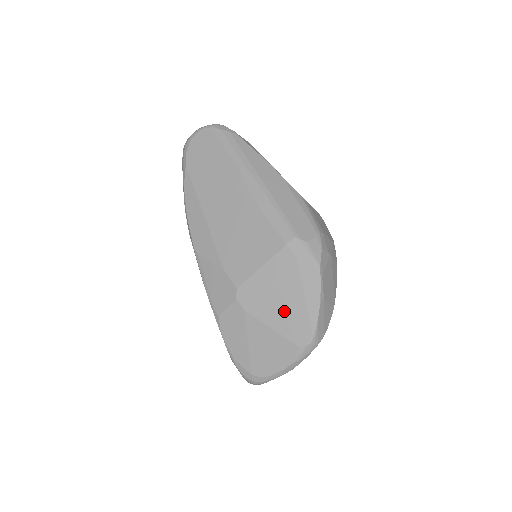
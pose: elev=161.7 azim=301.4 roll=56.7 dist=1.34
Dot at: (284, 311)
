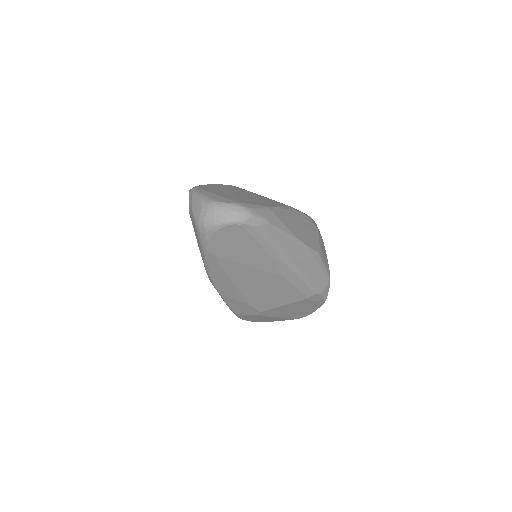
Dot at: (293, 313)
